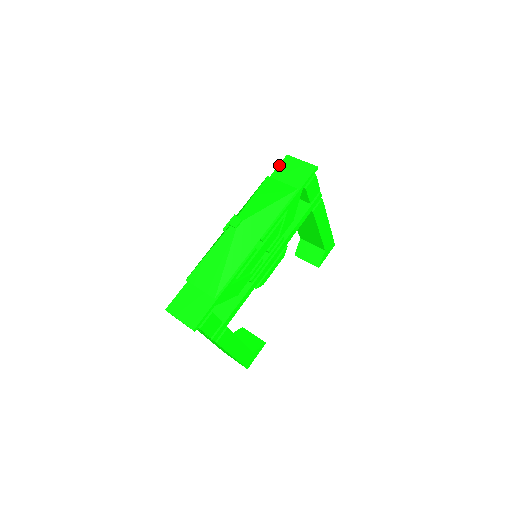
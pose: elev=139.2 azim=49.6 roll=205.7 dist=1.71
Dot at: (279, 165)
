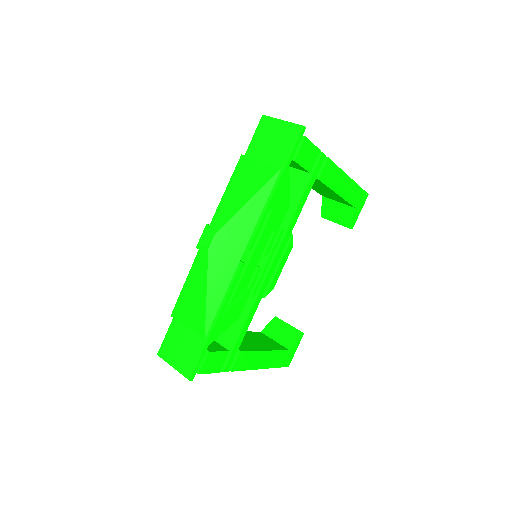
Dot at: (254, 133)
